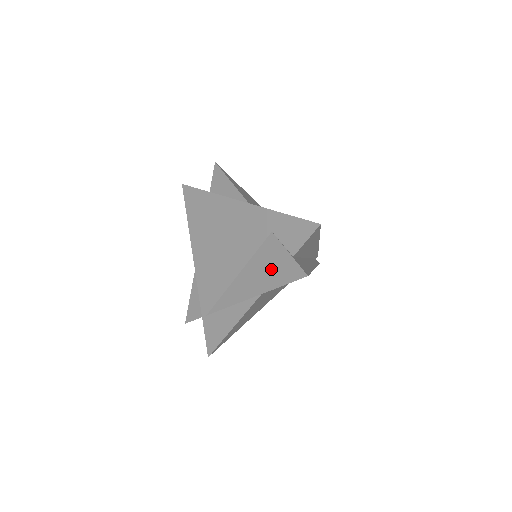
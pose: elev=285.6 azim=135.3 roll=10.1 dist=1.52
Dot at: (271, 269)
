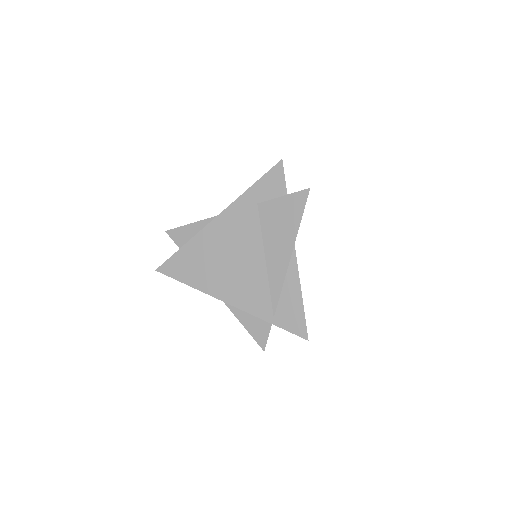
Dot at: (283, 220)
